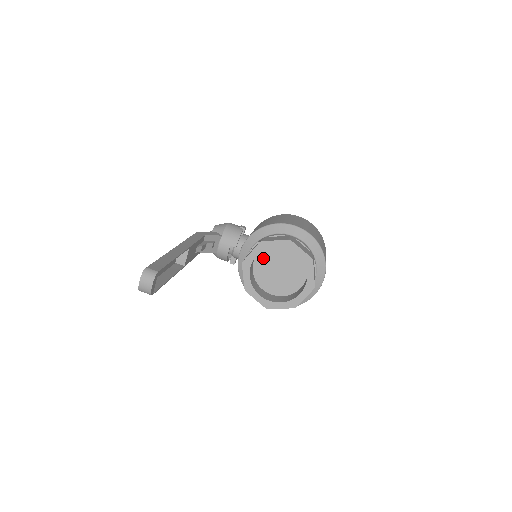
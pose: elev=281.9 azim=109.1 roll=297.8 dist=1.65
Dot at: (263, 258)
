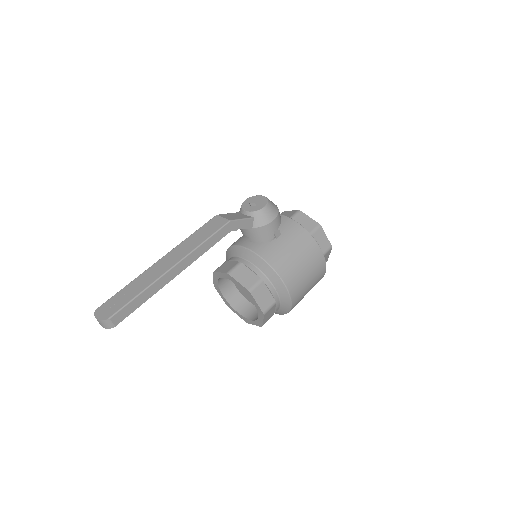
Dot at: occluded
